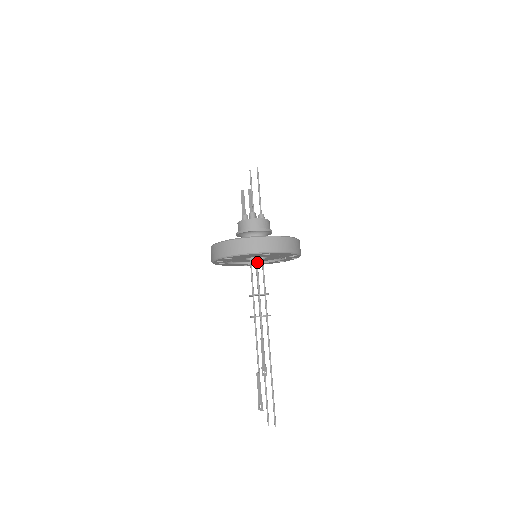
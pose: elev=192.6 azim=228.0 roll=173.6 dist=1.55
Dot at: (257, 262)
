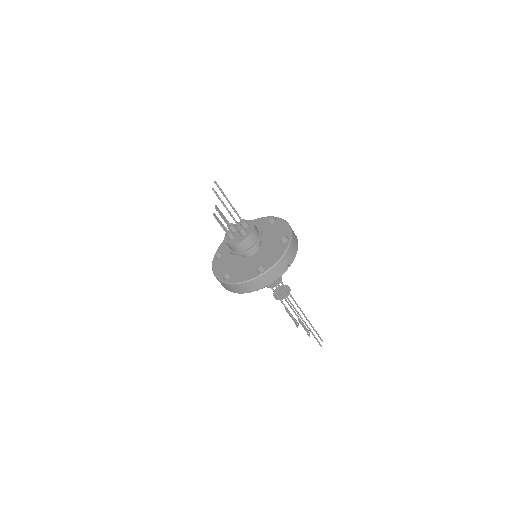
Dot at: occluded
